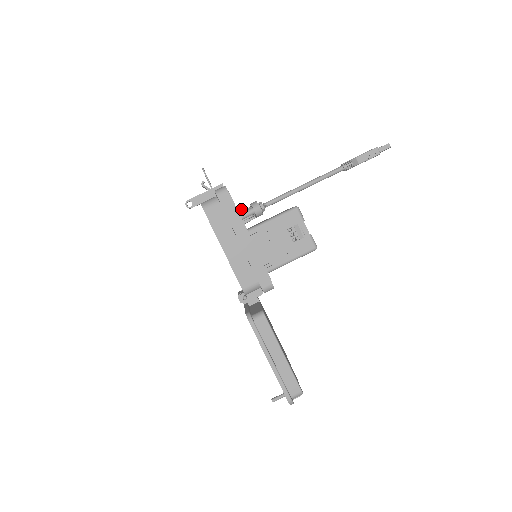
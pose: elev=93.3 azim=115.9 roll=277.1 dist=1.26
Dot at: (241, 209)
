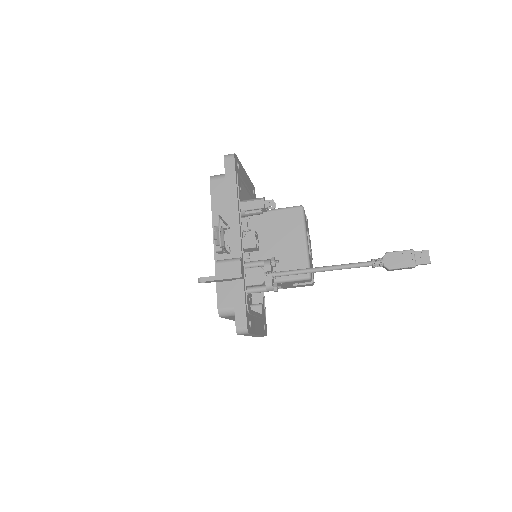
Dot at: (253, 248)
